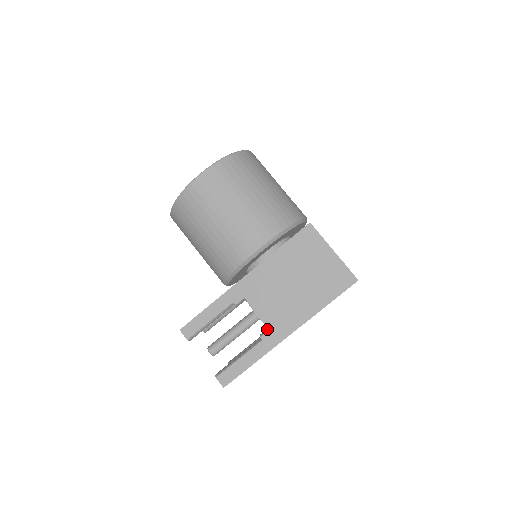
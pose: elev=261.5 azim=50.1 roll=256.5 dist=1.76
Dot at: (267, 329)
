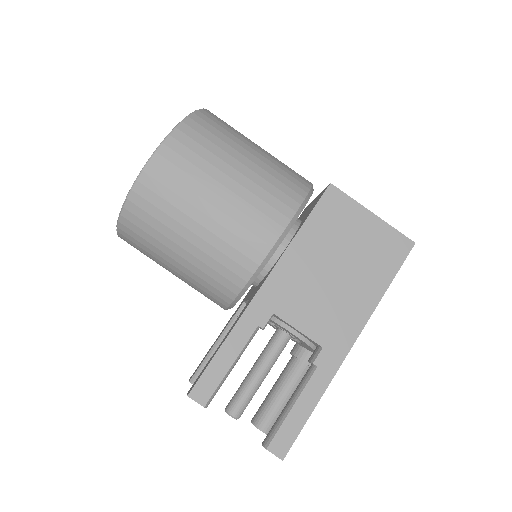
Dot at: (318, 349)
